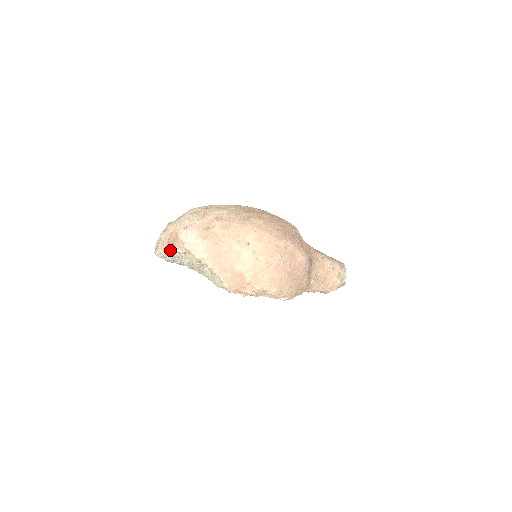
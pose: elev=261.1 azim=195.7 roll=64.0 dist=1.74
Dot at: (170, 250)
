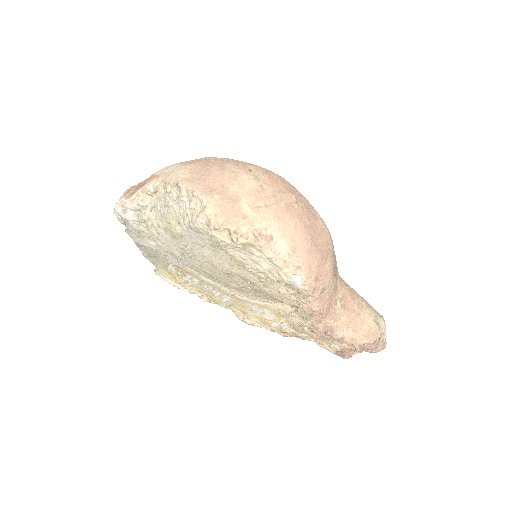
Dot at: (137, 191)
